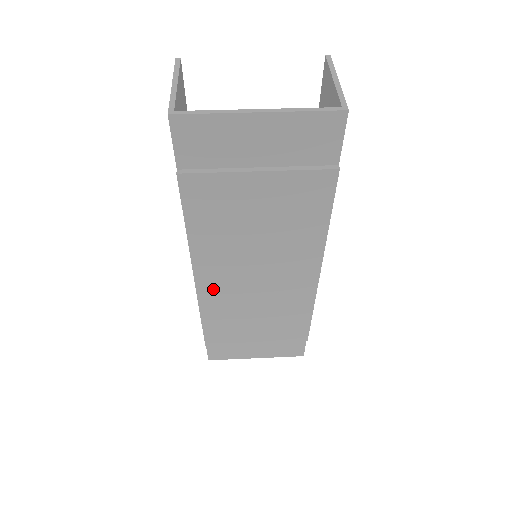
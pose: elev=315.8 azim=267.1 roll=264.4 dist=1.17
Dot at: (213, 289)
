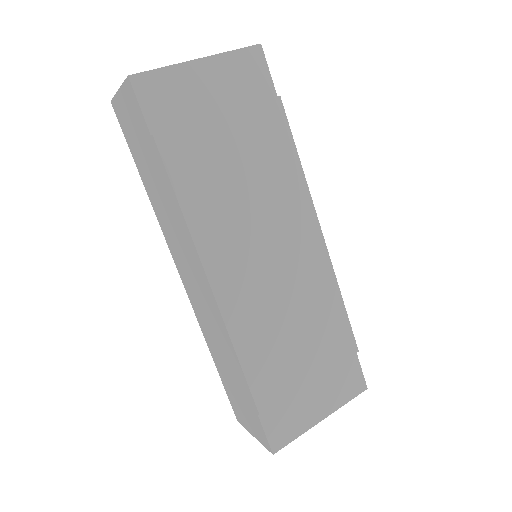
Dot at: (234, 296)
